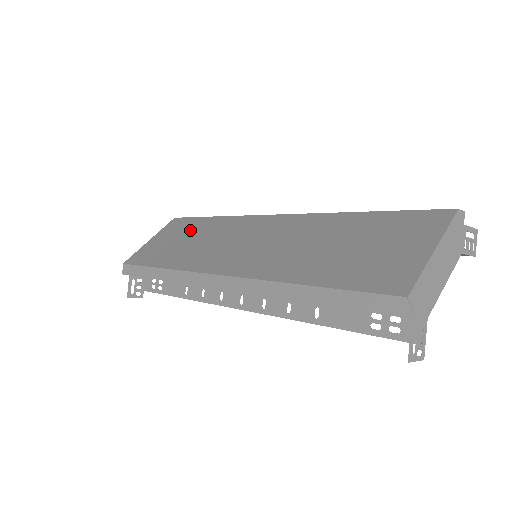
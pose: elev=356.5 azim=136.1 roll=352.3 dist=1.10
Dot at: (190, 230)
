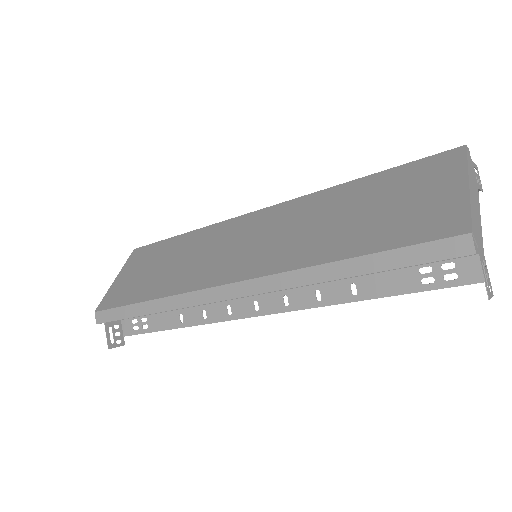
Dot at: (163, 254)
